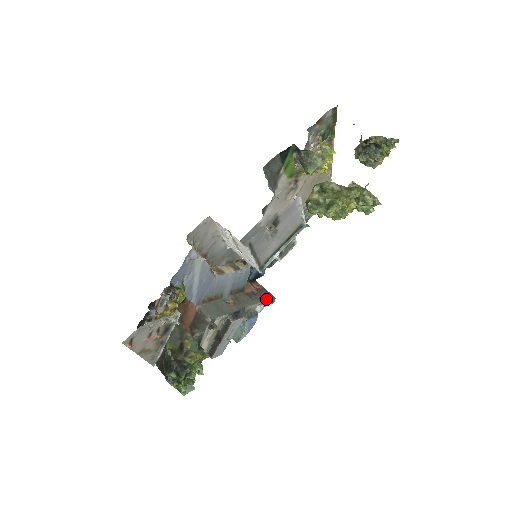
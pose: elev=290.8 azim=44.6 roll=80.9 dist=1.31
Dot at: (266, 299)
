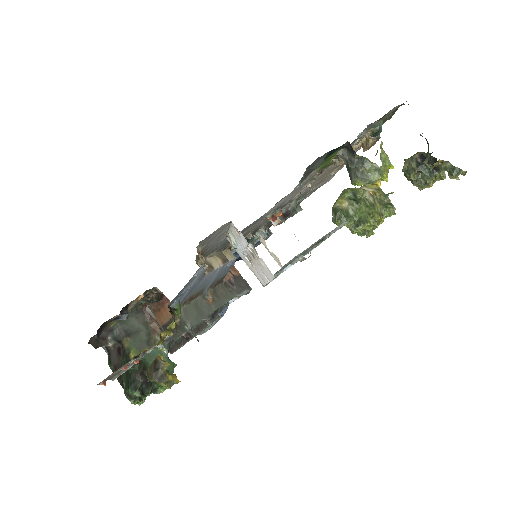
Dot at: (243, 291)
